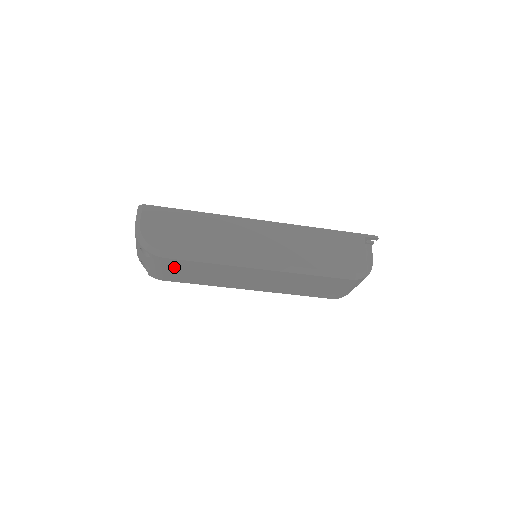
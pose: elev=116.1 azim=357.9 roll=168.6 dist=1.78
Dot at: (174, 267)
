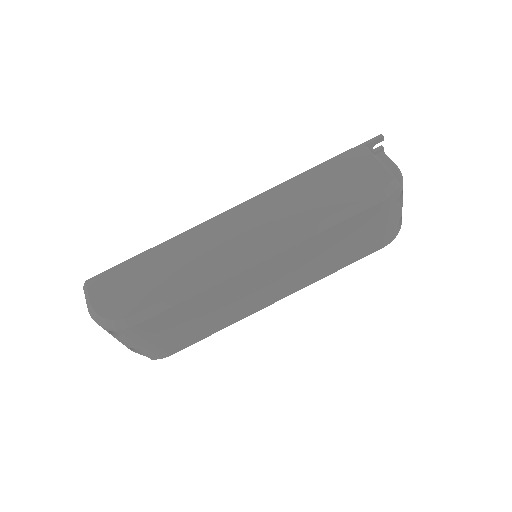
Dot at: (163, 329)
